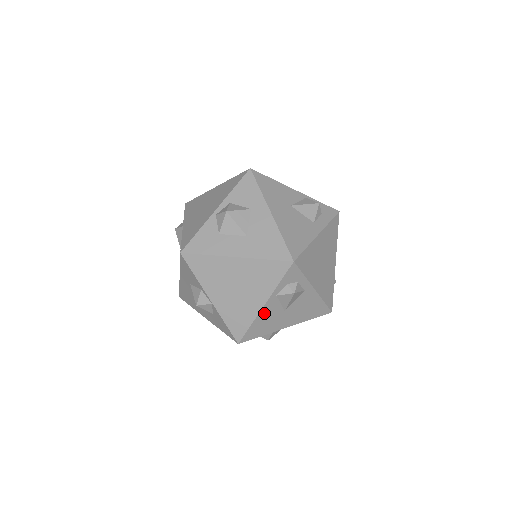
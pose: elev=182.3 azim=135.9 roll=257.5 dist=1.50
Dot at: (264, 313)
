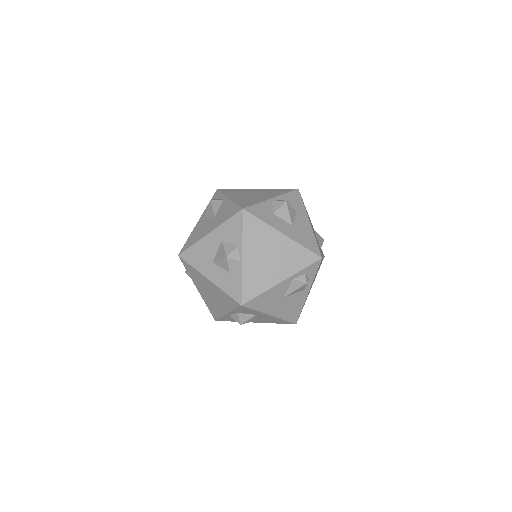
Dot at: (276, 289)
